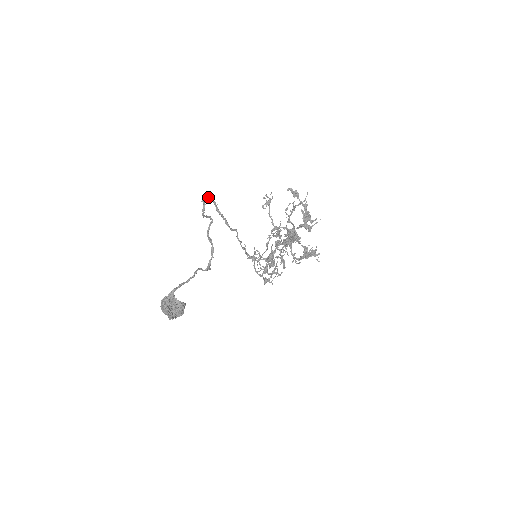
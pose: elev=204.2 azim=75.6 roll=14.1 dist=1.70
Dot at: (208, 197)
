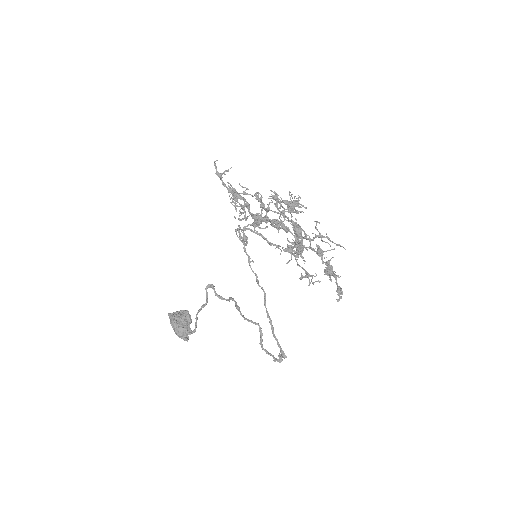
Dot at: occluded
